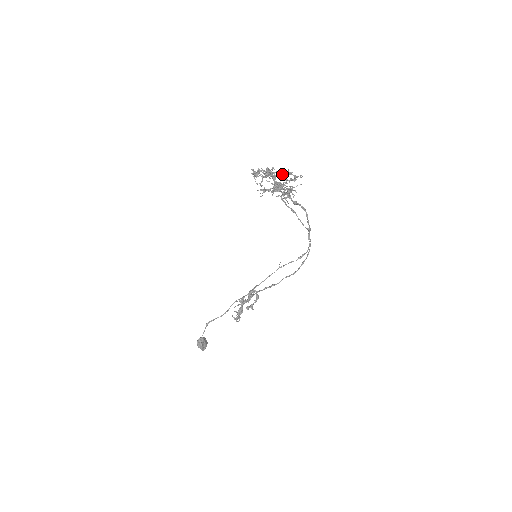
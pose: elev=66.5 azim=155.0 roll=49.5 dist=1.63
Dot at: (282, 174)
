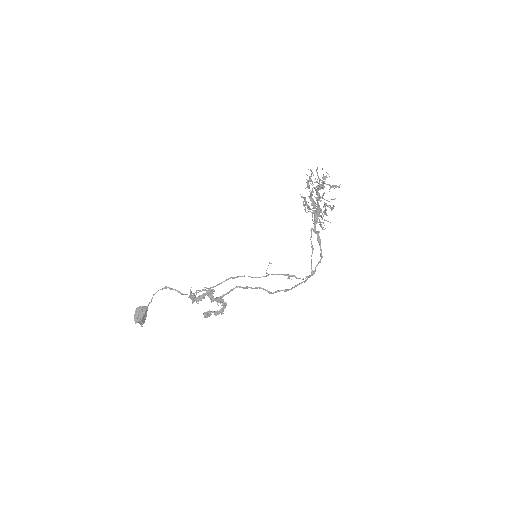
Dot at: (327, 184)
